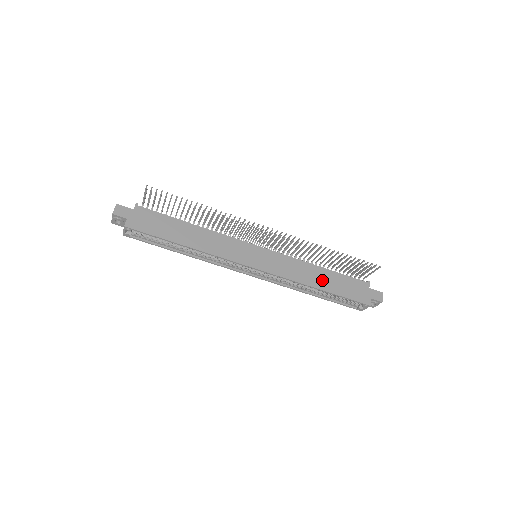
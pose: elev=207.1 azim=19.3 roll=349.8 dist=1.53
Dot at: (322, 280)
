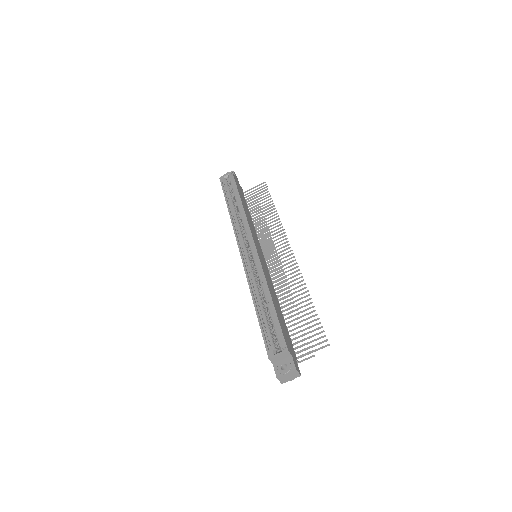
Dot at: (276, 303)
